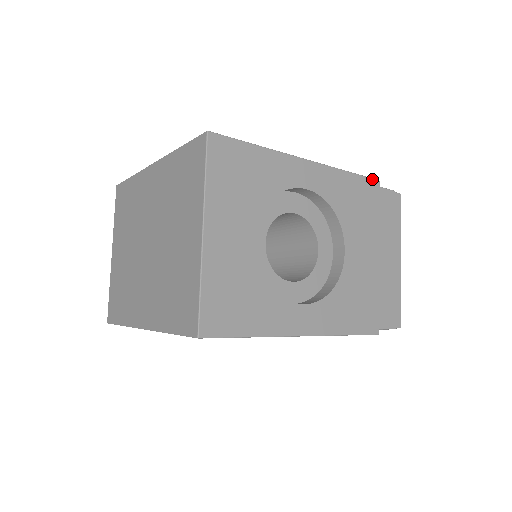
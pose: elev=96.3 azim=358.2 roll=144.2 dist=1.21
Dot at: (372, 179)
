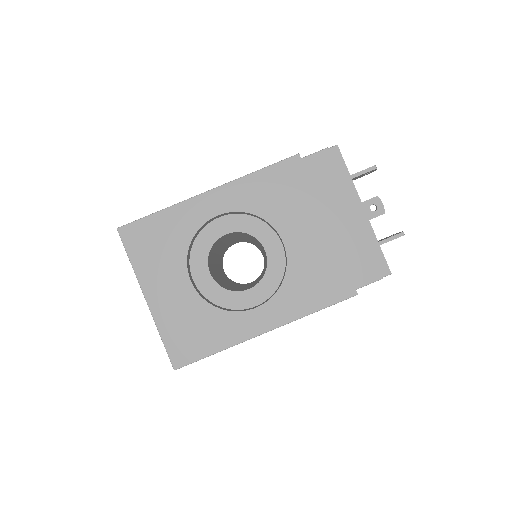
Dot at: (289, 158)
